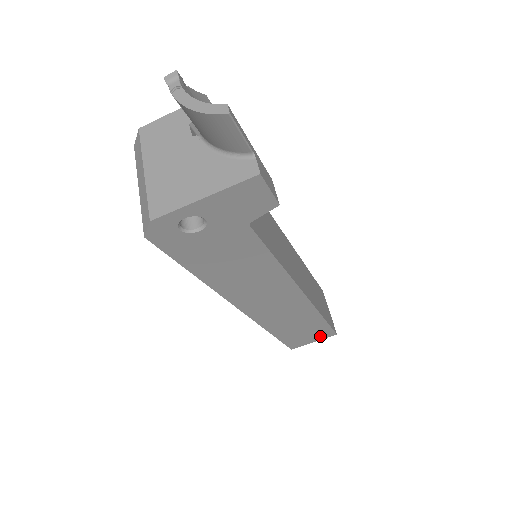
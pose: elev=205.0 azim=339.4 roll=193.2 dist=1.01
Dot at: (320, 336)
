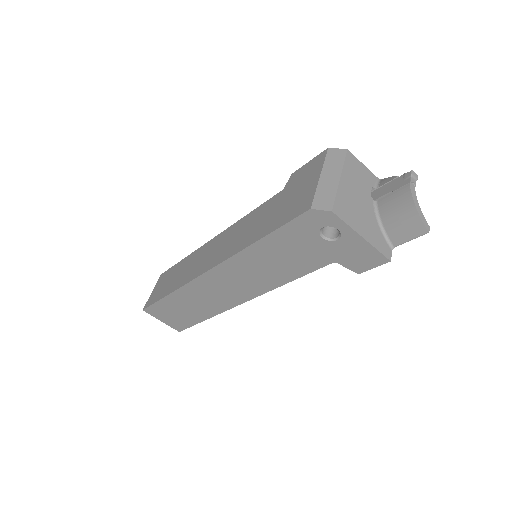
Dot at: (173, 323)
